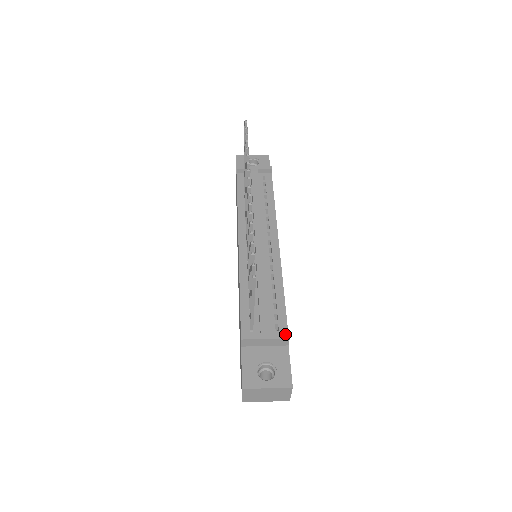
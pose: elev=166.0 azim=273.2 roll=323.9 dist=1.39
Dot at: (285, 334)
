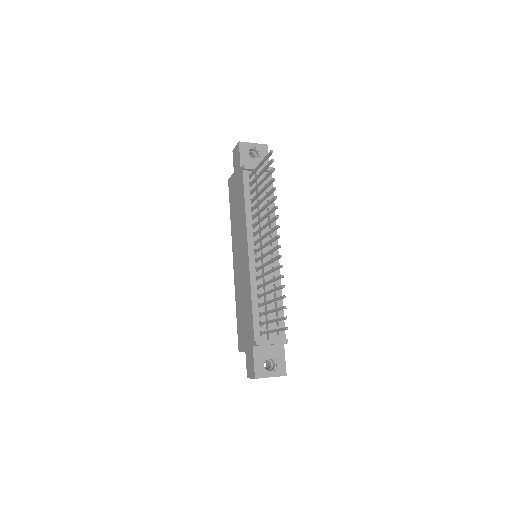
Dot at: (285, 340)
